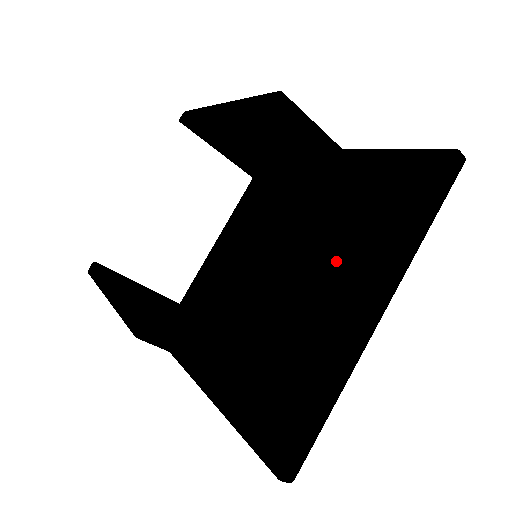
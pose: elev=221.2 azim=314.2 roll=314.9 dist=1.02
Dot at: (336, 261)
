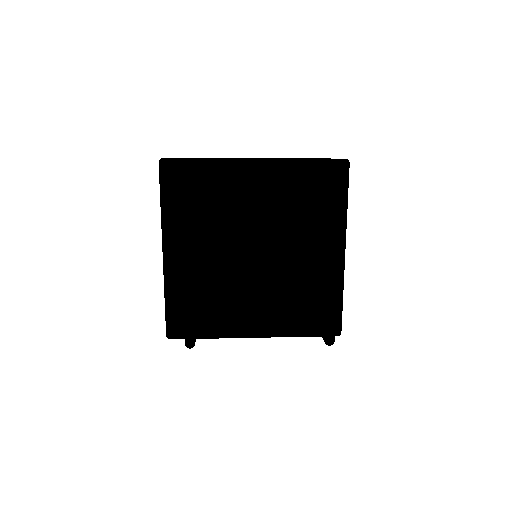
Dot at: (271, 304)
